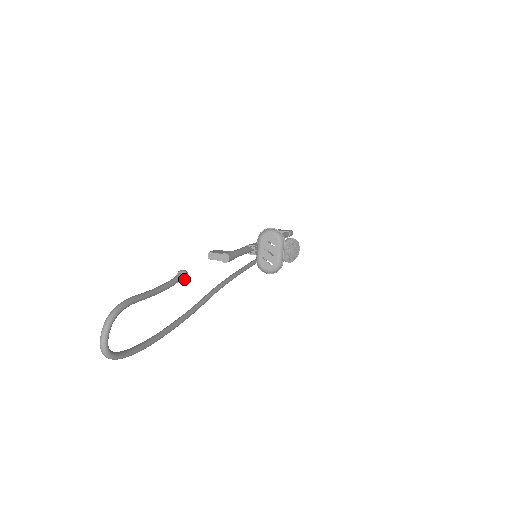
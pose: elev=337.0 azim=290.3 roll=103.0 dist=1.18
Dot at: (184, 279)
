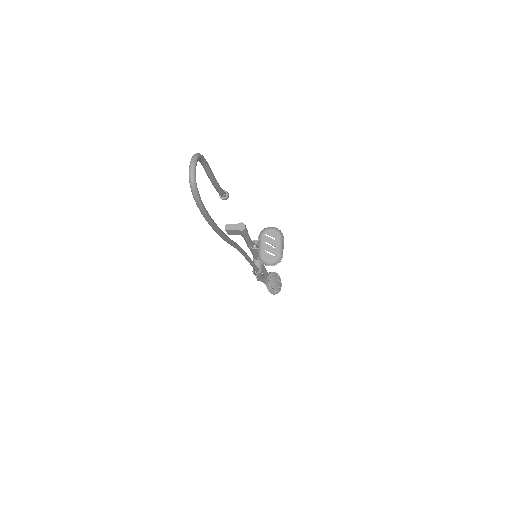
Dot at: (226, 197)
